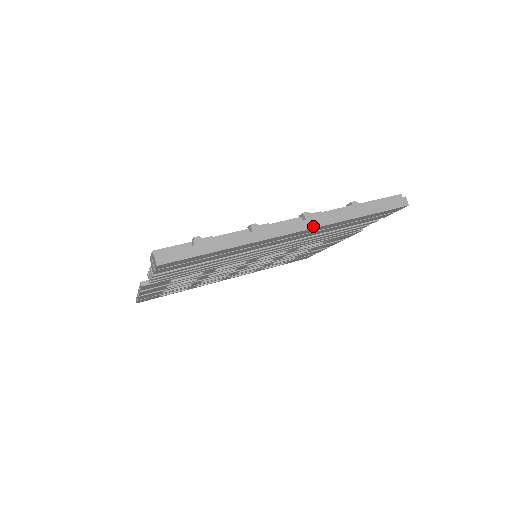
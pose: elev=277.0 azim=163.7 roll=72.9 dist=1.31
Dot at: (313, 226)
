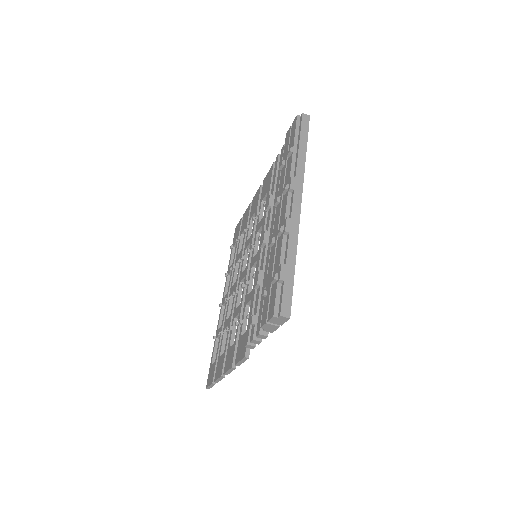
Dot at: (301, 188)
